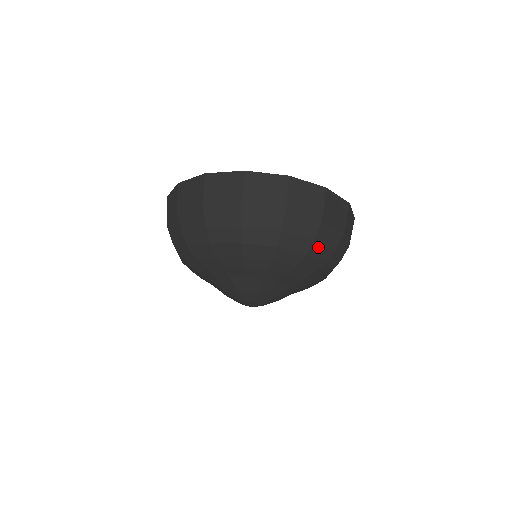
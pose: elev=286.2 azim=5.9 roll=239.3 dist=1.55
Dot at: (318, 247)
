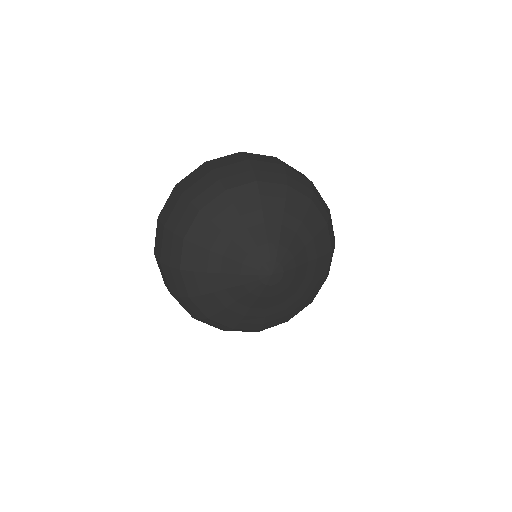
Dot at: (294, 182)
